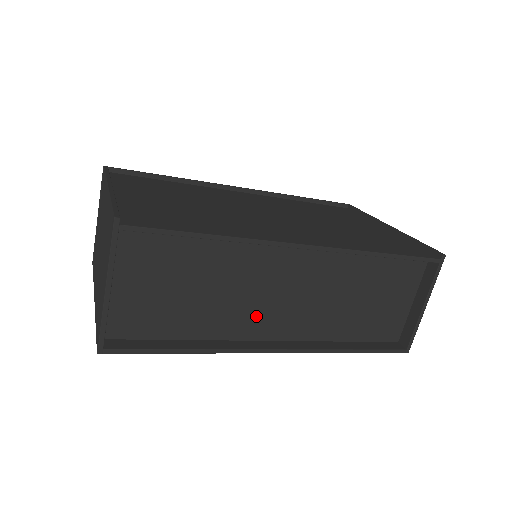
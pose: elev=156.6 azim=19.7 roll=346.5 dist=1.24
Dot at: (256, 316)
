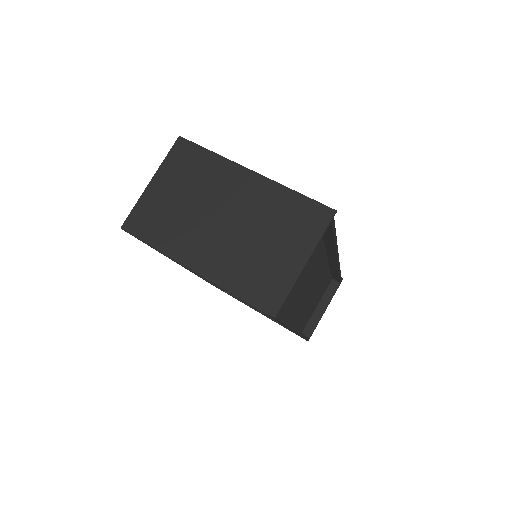
Dot at: (296, 303)
